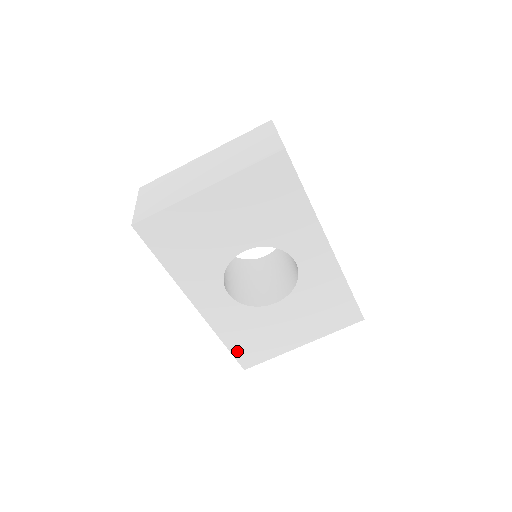
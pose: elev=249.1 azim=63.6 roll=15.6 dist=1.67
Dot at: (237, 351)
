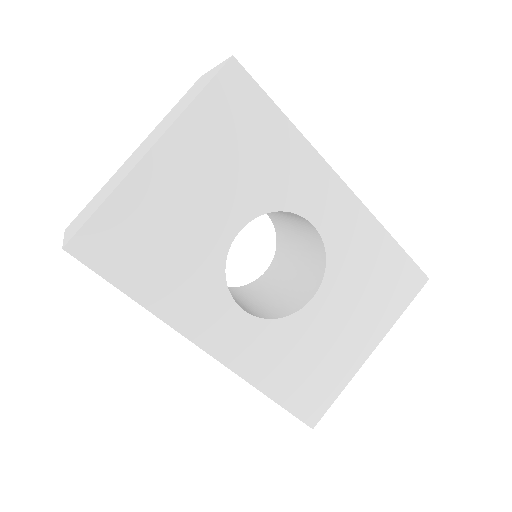
Dot at: (291, 401)
